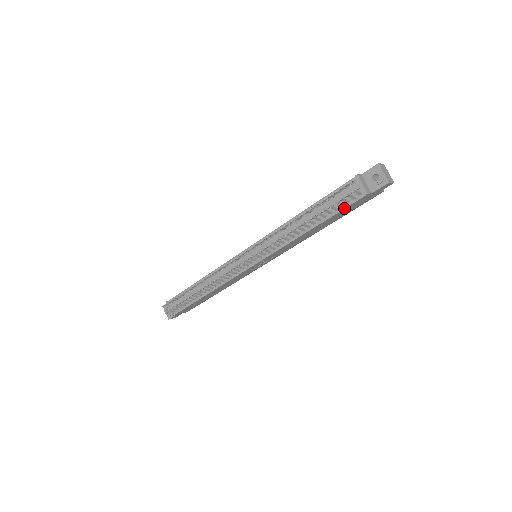
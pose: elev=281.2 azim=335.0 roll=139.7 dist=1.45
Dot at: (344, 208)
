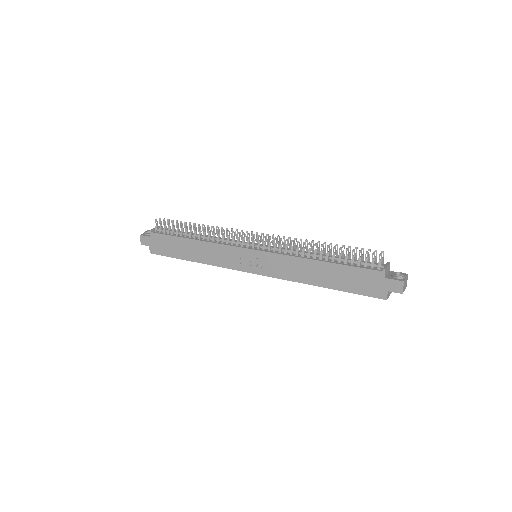
Dot at: (358, 267)
